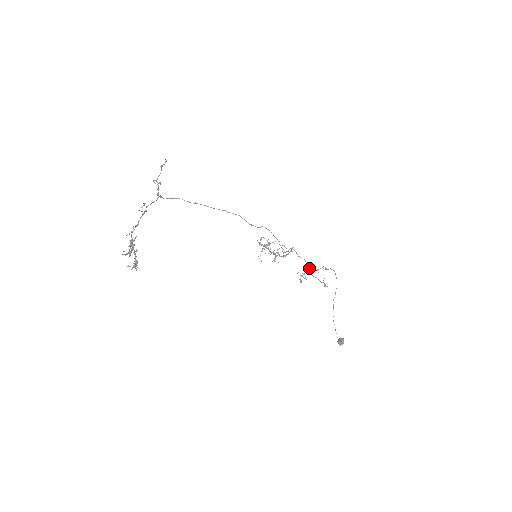
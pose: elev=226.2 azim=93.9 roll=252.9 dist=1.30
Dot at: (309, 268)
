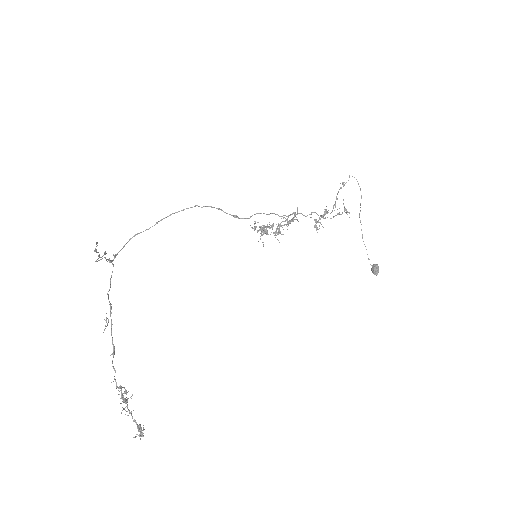
Dot at: (323, 216)
